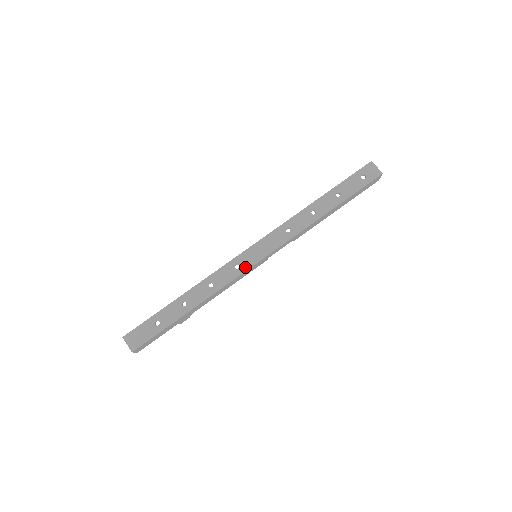
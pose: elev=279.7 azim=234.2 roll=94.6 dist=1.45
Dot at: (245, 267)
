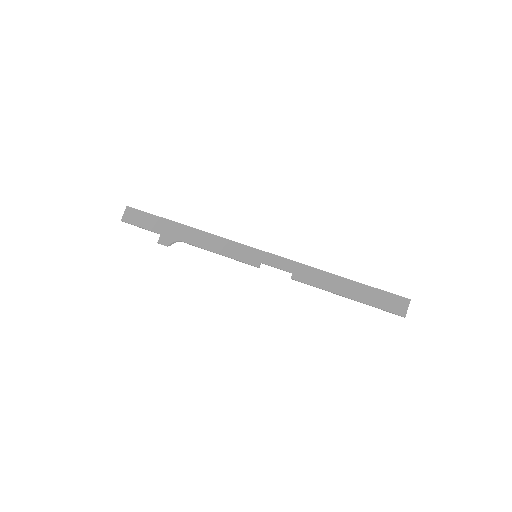
Dot at: (243, 244)
